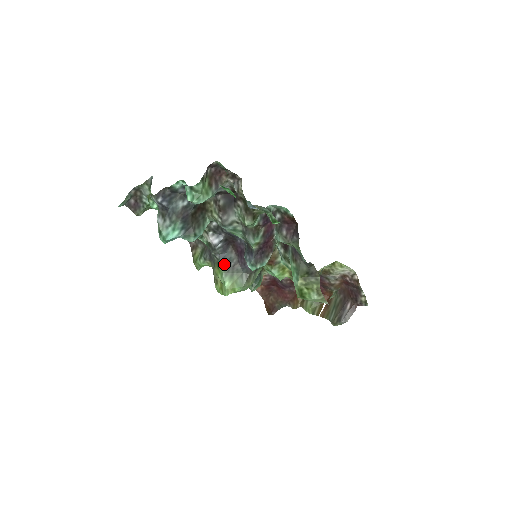
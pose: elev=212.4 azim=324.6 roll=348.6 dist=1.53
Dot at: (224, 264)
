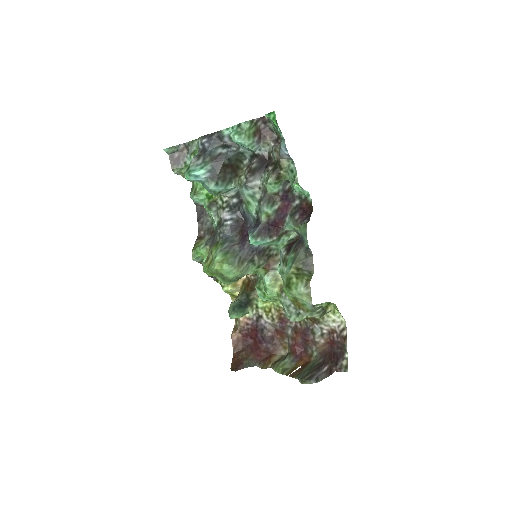
Dot at: (224, 242)
